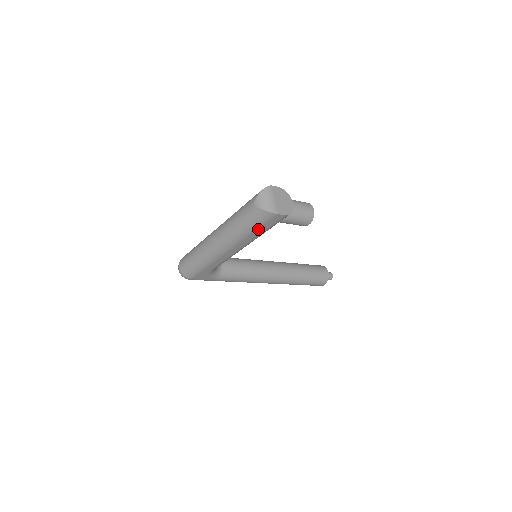
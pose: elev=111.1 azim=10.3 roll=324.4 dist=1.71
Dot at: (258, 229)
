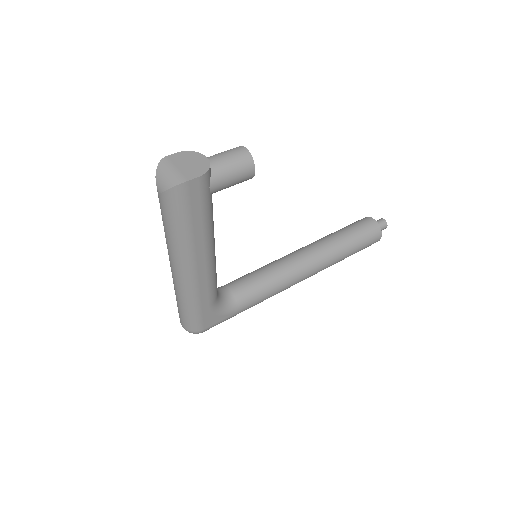
Dot at: (192, 218)
